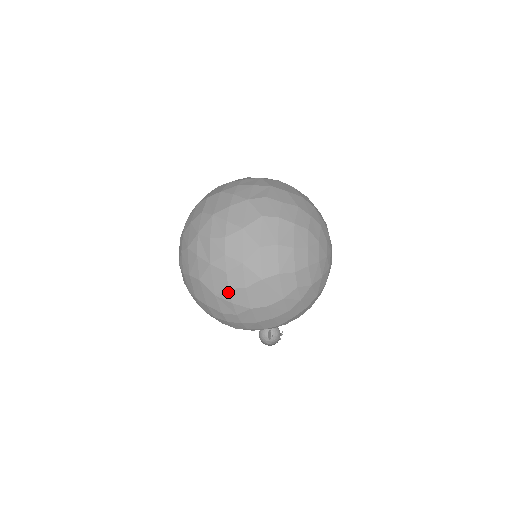
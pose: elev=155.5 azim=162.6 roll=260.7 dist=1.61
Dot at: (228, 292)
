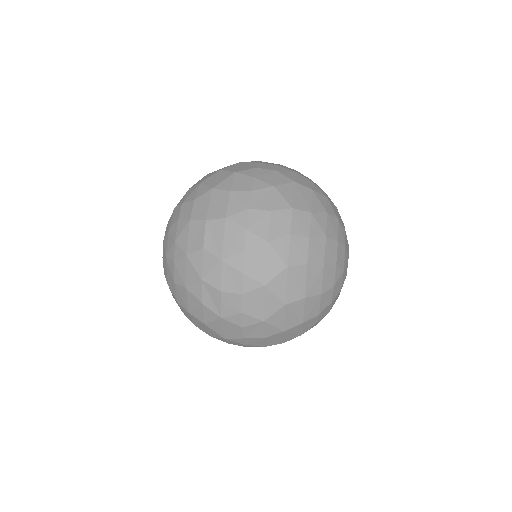
Dot at: (242, 340)
